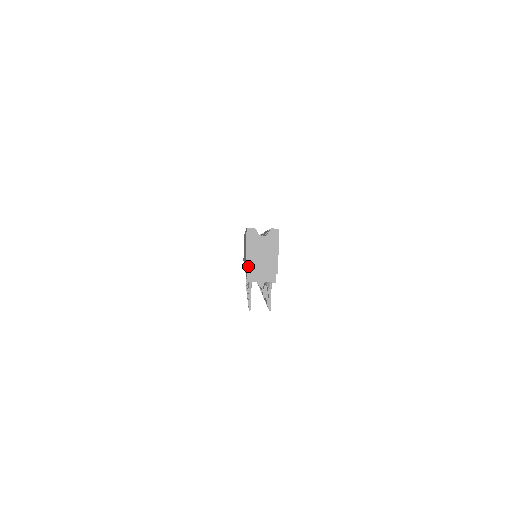
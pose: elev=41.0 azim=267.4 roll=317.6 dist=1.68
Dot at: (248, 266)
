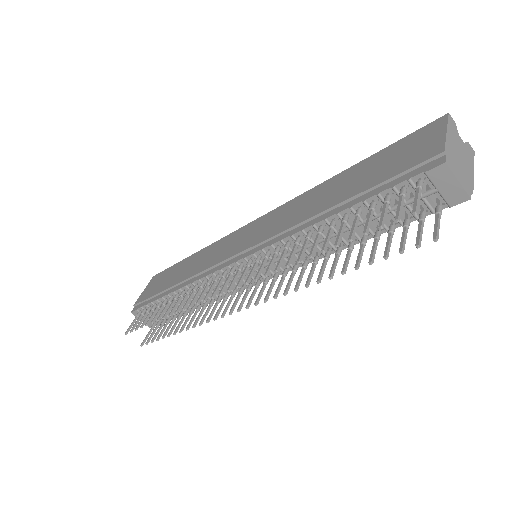
Dot at: (447, 148)
